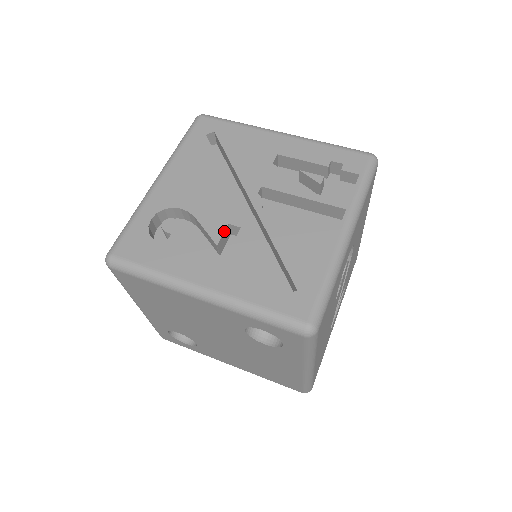
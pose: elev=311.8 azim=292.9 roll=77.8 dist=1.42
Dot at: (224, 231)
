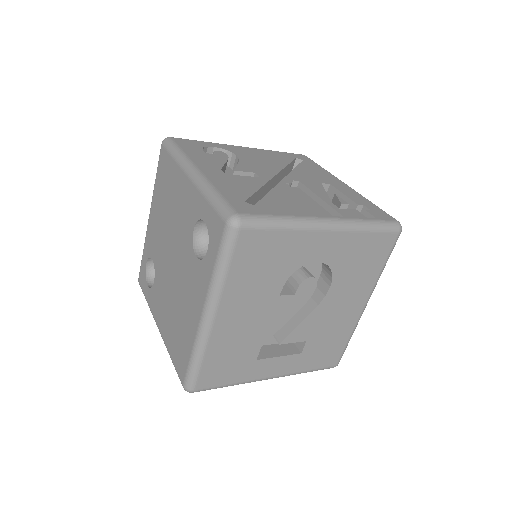
Dot at: (248, 172)
